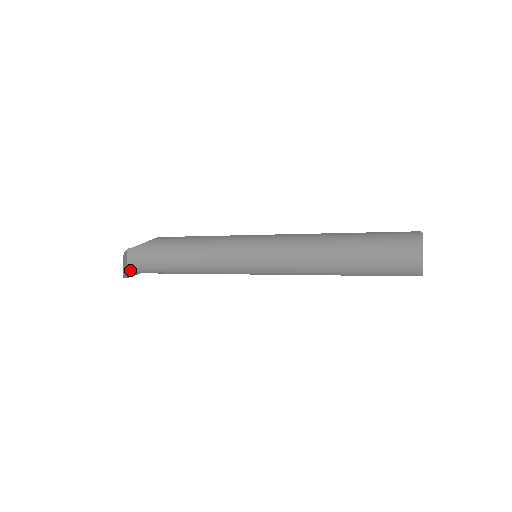
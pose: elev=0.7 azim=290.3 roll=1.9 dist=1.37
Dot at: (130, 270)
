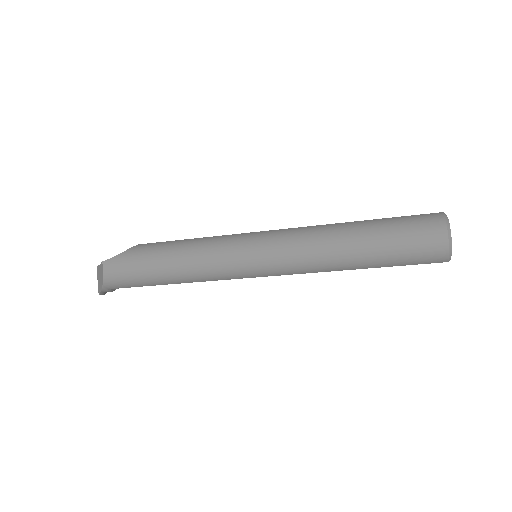
Dot at: (107, 286)
